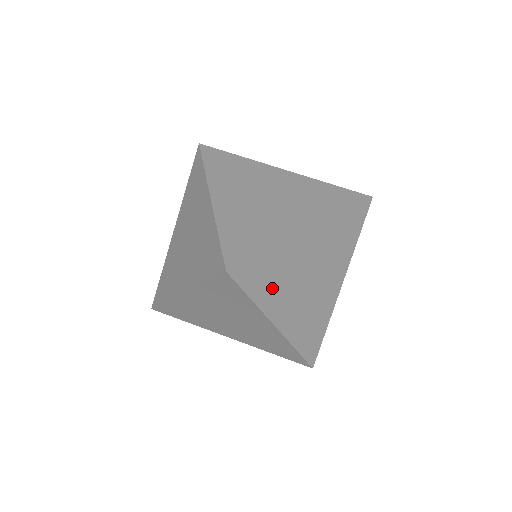
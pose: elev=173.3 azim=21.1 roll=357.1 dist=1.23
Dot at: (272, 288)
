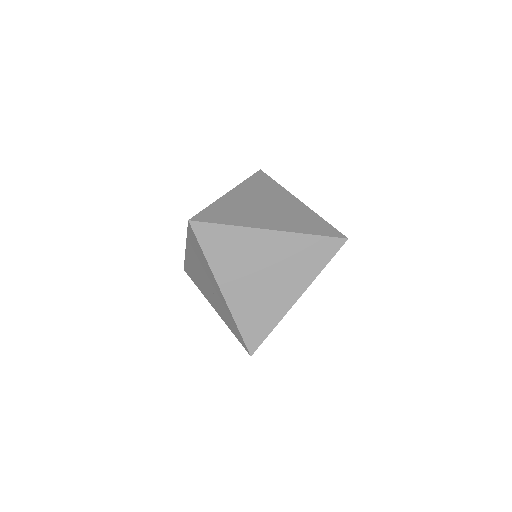
Dot at: (237, 217)
